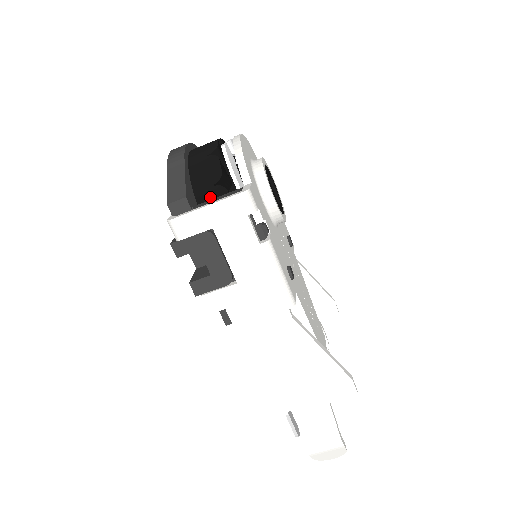
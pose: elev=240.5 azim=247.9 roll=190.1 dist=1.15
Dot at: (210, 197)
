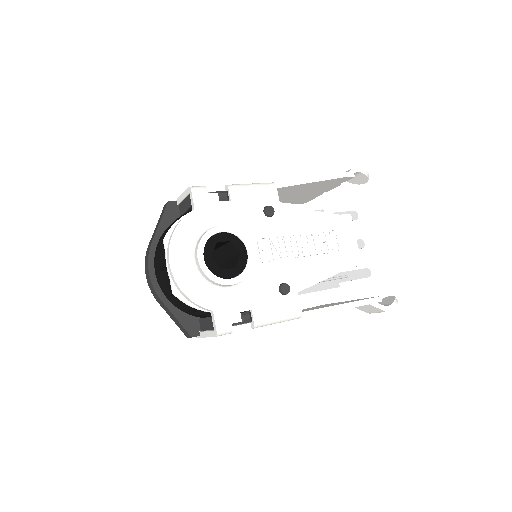
Dot at: (200, 316)
